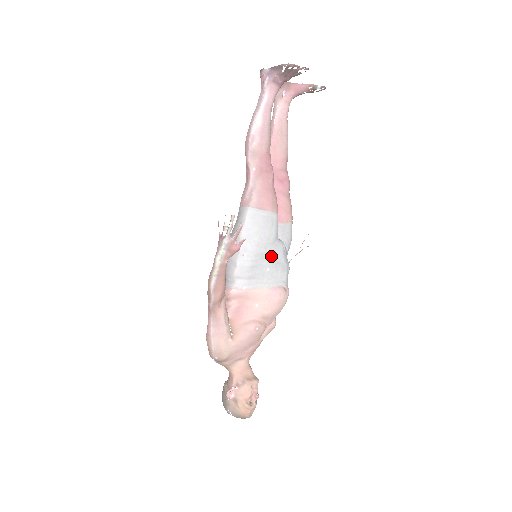
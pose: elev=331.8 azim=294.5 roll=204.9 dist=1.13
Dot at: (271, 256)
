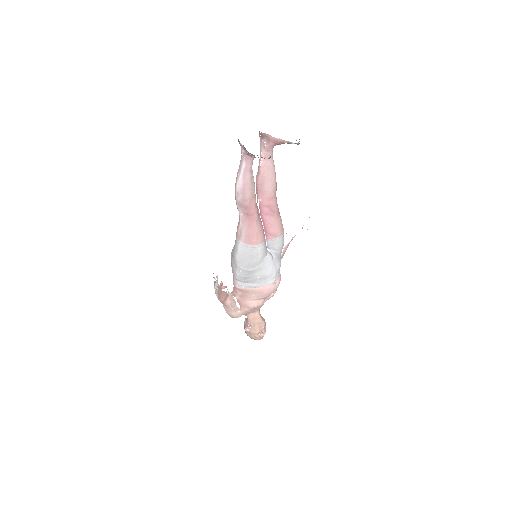
Dot at: (260, 269)
